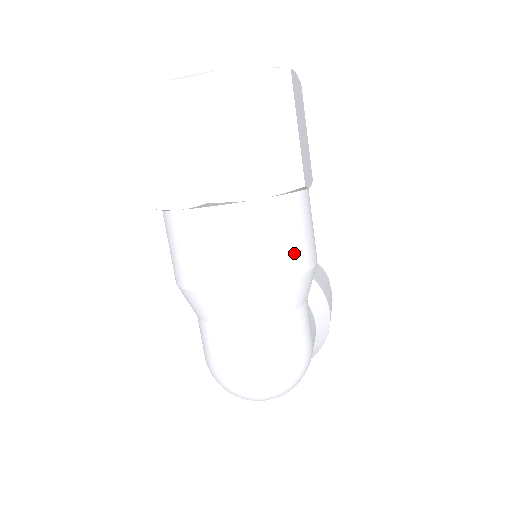
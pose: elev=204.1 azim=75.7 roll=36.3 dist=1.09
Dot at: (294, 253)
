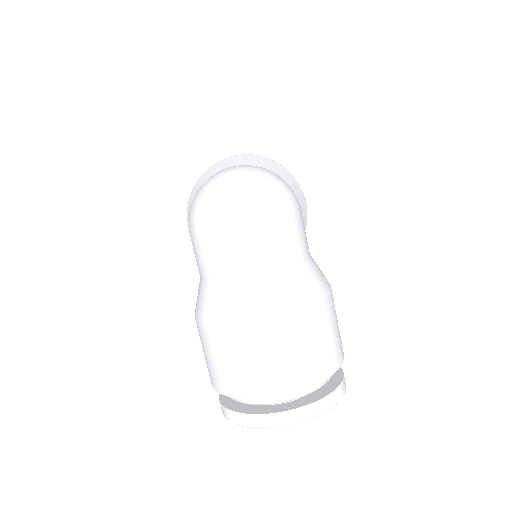
Dot at: occluded
